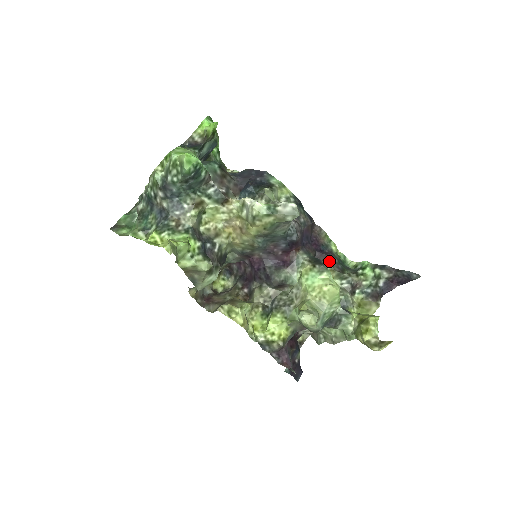
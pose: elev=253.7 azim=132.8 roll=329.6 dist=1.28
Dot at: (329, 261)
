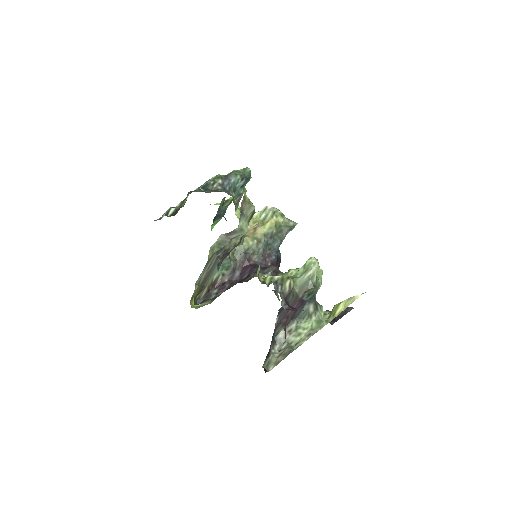
Dot at: occluded
